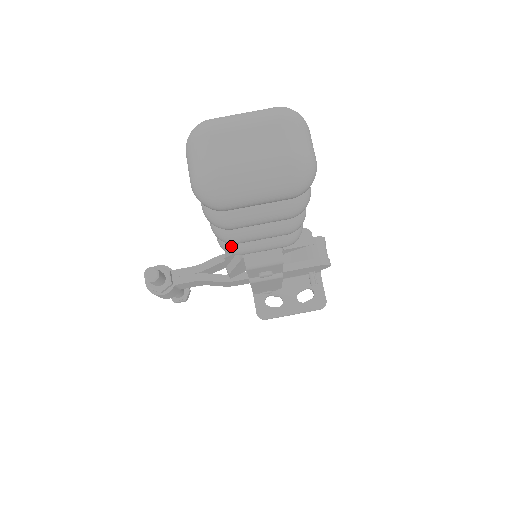
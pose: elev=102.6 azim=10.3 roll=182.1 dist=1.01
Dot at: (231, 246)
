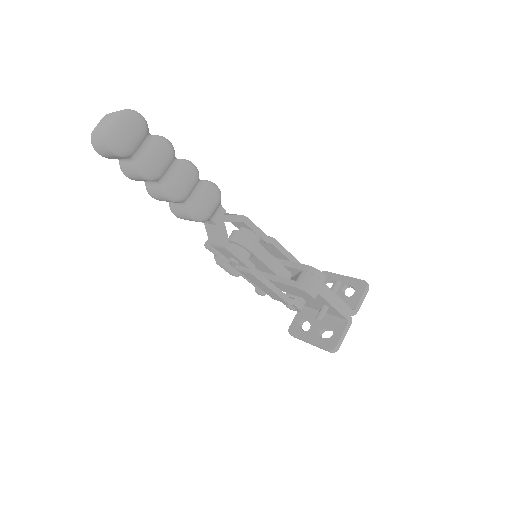
Dot at: (170, 207)
